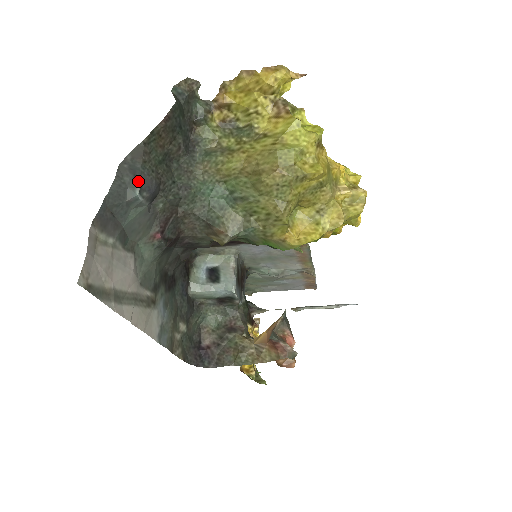
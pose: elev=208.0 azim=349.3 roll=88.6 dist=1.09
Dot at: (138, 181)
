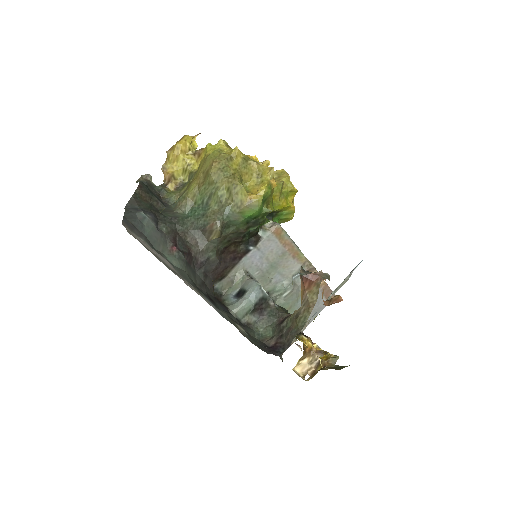
Dot at: (140, 210)
